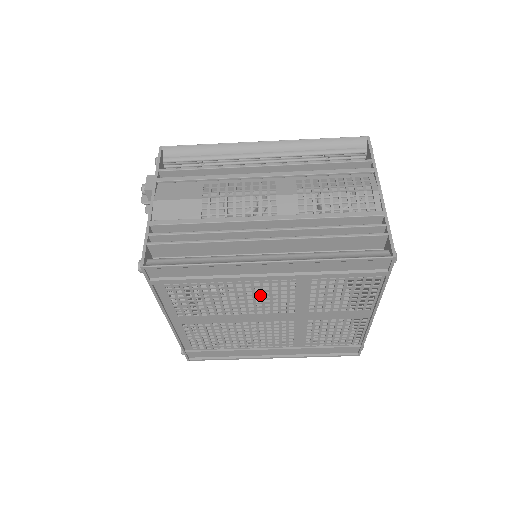
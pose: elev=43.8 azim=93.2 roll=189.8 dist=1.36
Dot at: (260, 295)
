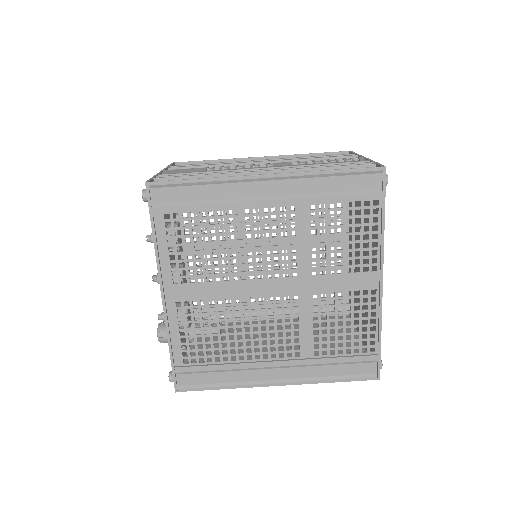
Dot at: (260, 240)
